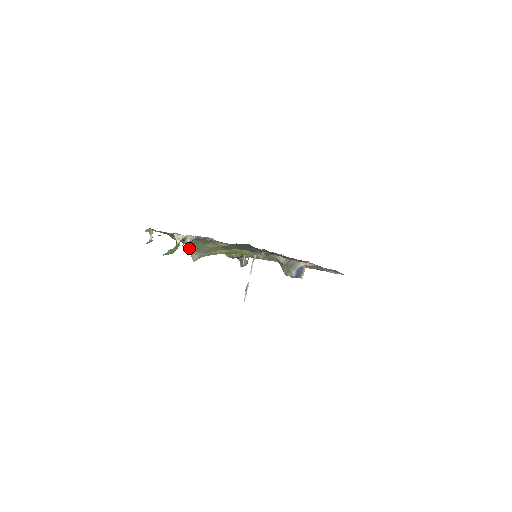
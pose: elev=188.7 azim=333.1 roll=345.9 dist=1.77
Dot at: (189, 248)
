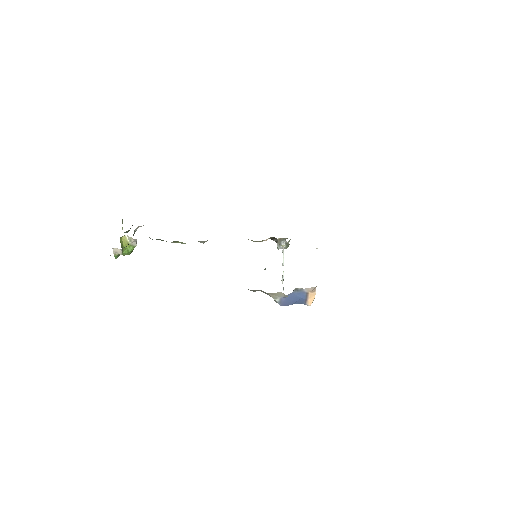
Dot at: occluded
